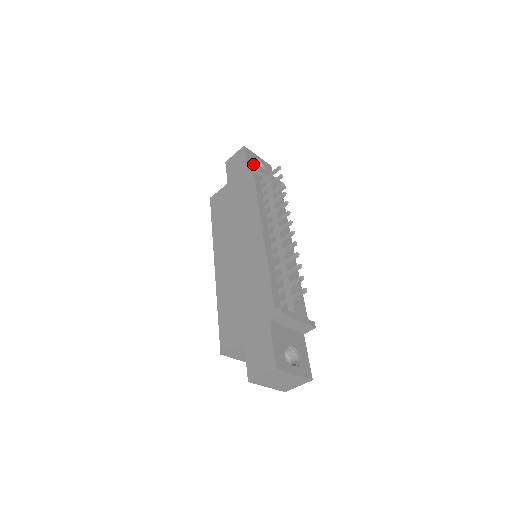
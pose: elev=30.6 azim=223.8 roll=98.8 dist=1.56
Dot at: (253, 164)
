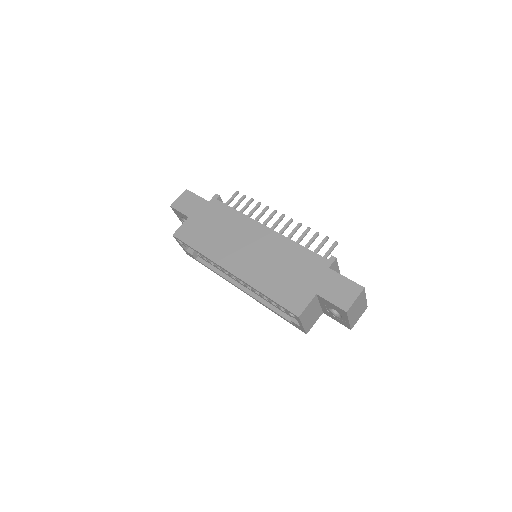
Dot at: occluded
